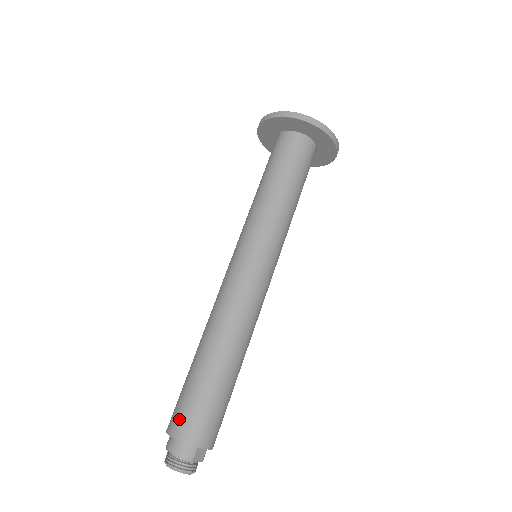
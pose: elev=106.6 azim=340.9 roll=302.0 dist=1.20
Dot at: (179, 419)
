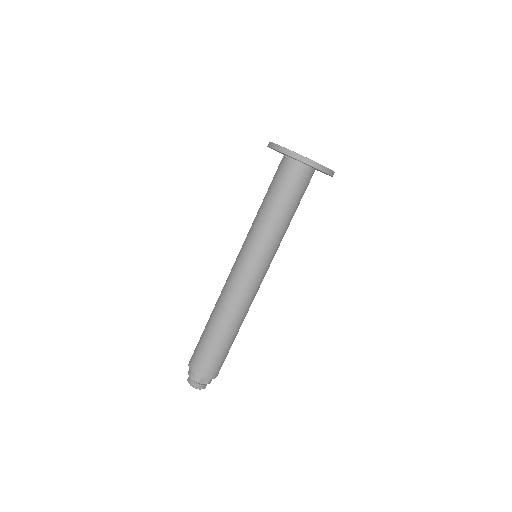
Dot at: (193, 357)
